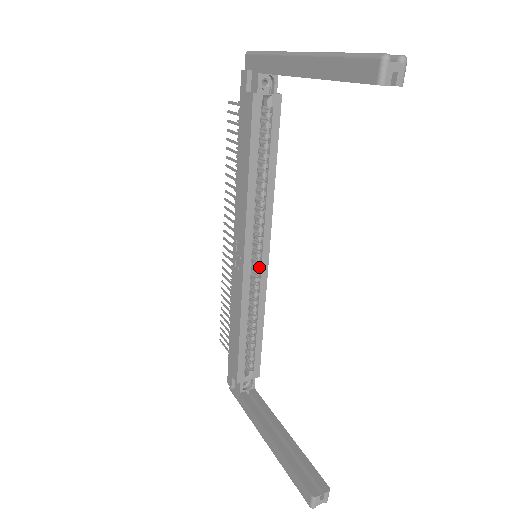
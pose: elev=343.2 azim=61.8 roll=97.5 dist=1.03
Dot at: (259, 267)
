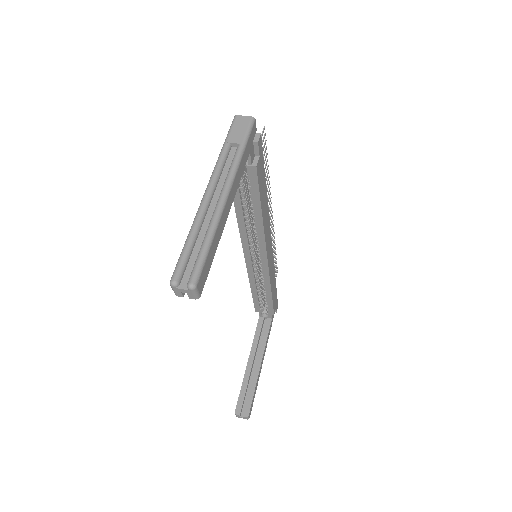
Dot at: (262, 261)
